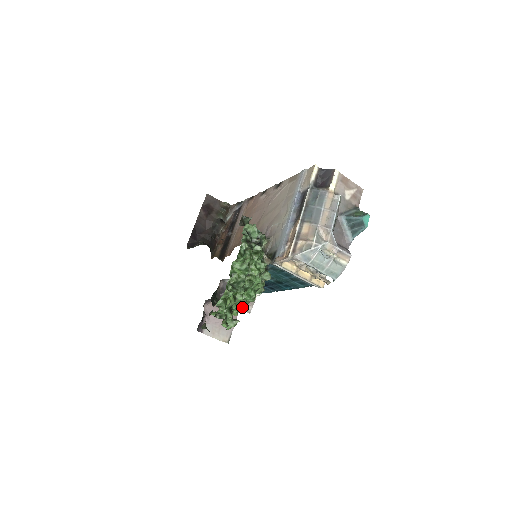
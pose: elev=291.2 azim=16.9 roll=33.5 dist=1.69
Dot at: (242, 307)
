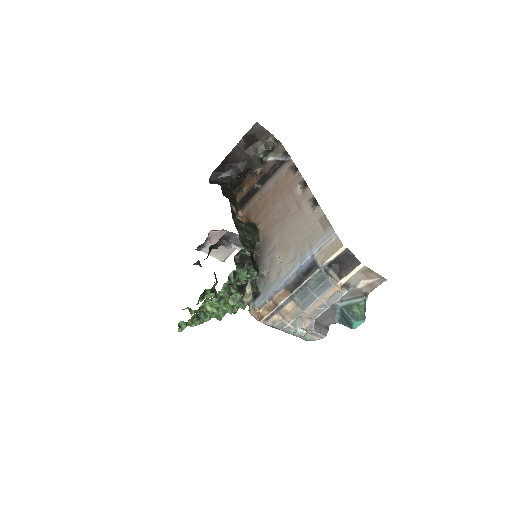
Dot at: occluded
